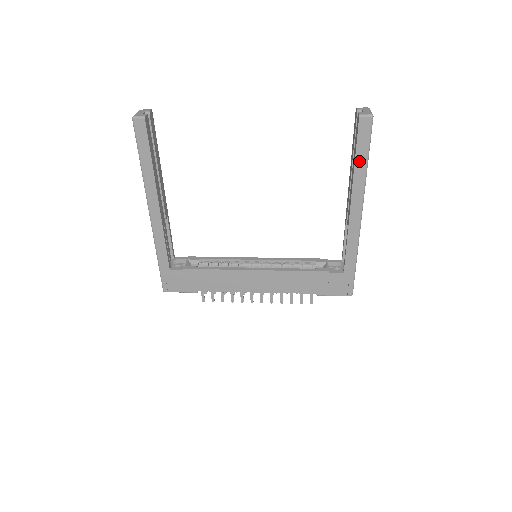
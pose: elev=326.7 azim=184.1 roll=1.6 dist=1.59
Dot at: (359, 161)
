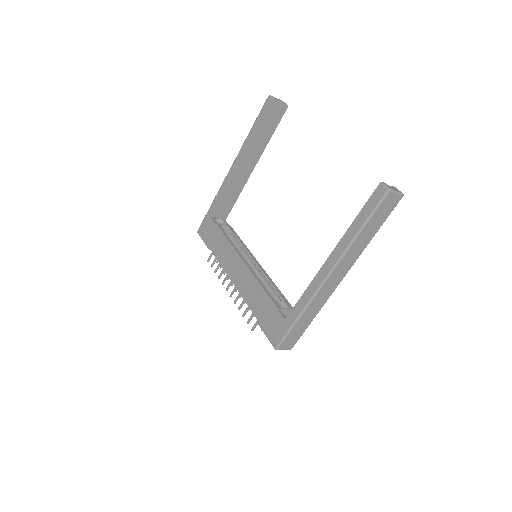
Dot at: (356, 223)
